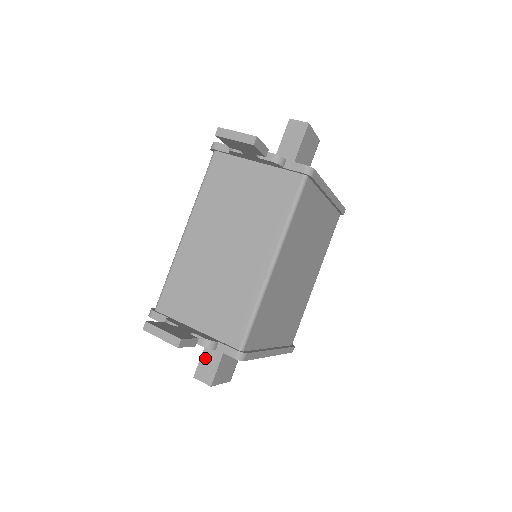
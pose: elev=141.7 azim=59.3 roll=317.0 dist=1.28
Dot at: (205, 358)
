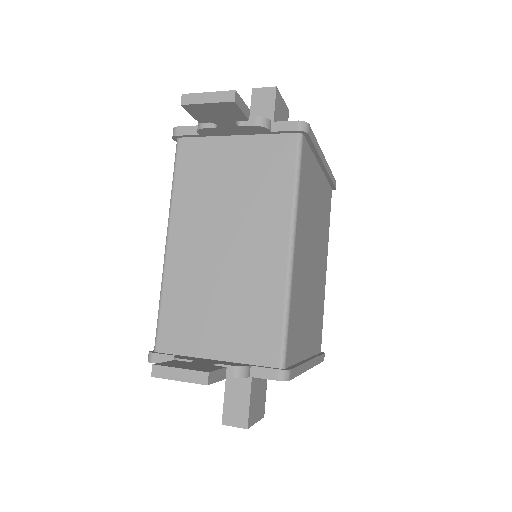
Dot at: (230, 396)
